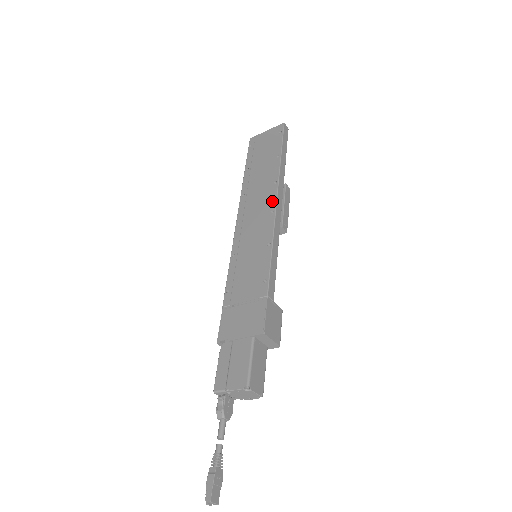
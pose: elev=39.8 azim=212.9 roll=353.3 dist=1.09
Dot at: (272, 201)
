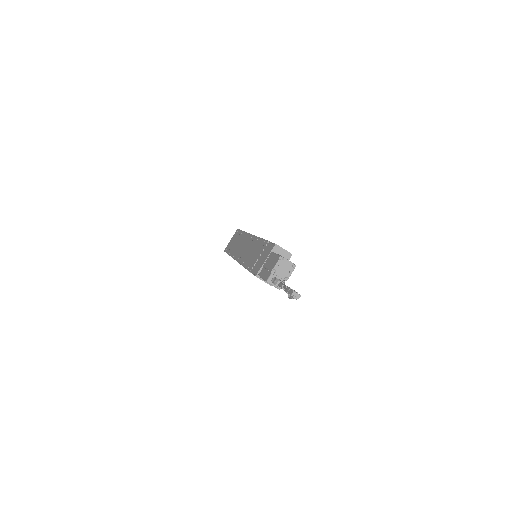
Dot at: (249, 237)
